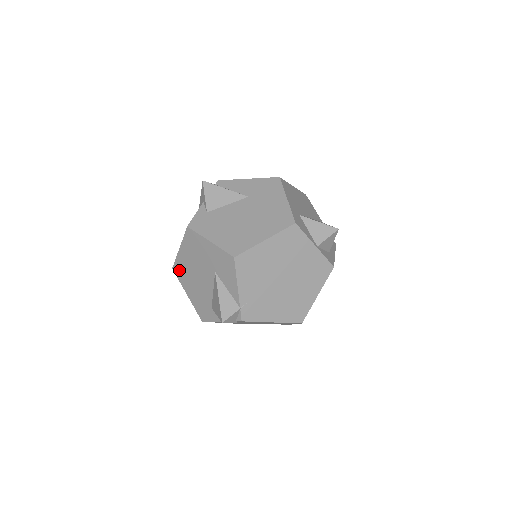
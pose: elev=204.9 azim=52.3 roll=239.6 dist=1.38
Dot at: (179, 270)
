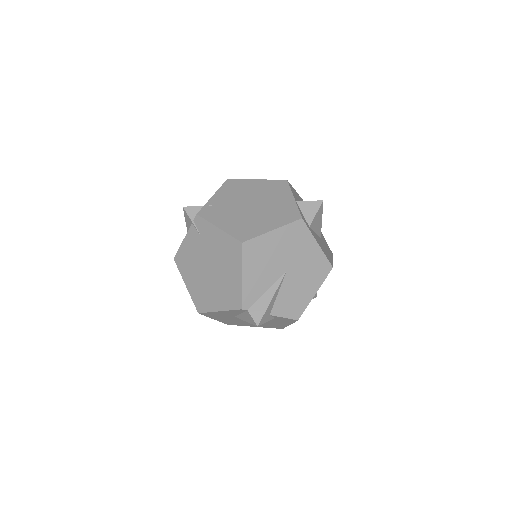
Dot at: occluded
